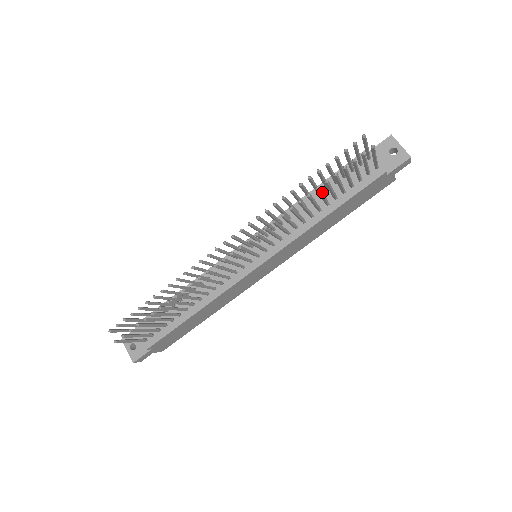
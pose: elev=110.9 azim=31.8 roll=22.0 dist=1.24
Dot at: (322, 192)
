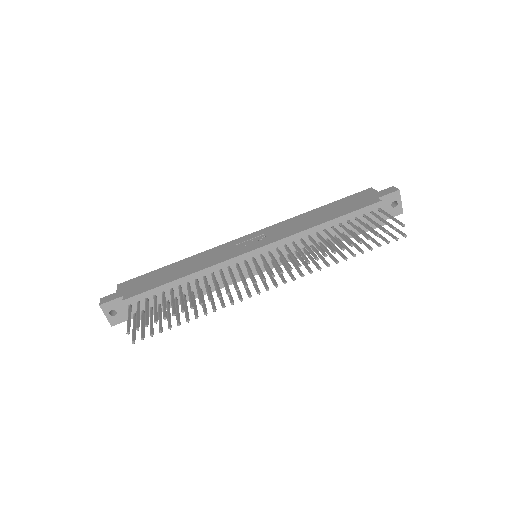
Dot at: occluded
